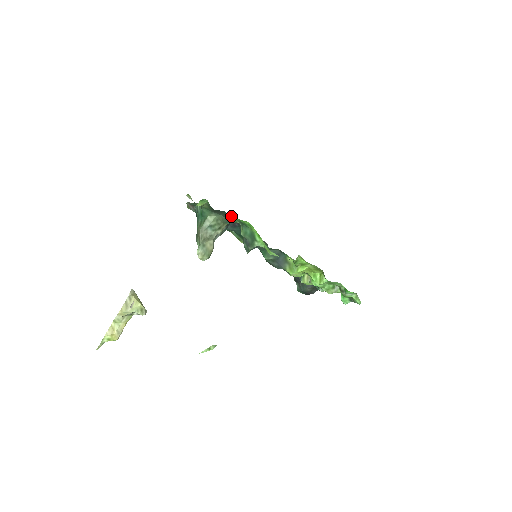
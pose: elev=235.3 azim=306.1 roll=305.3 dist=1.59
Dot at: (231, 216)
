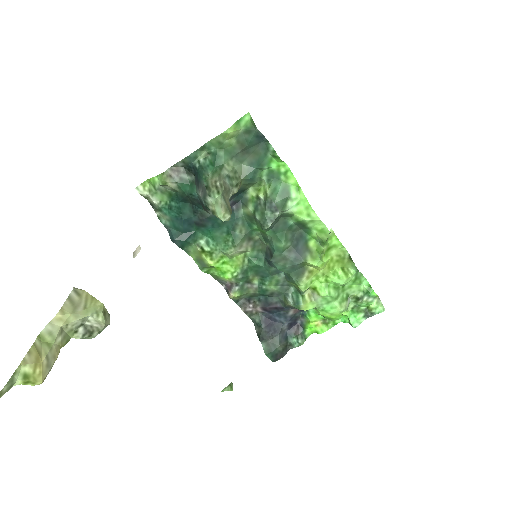
Dot at: (267, 155)
